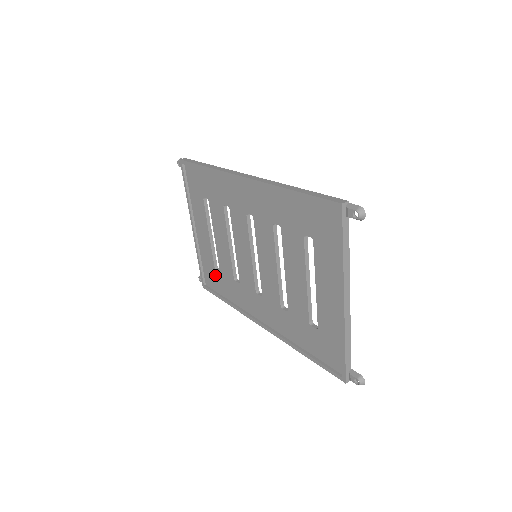
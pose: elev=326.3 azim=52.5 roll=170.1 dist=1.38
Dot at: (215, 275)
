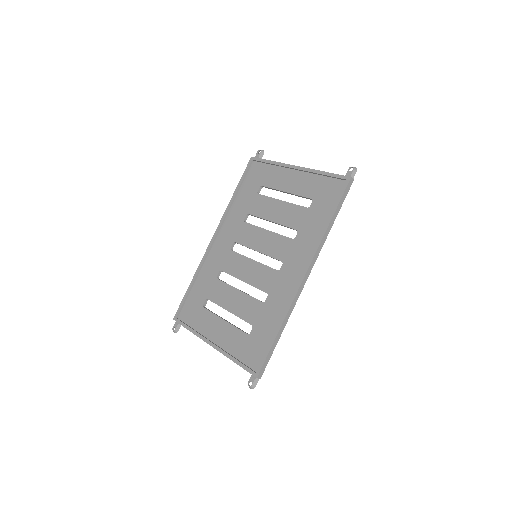
Dot at: (253, 339)
